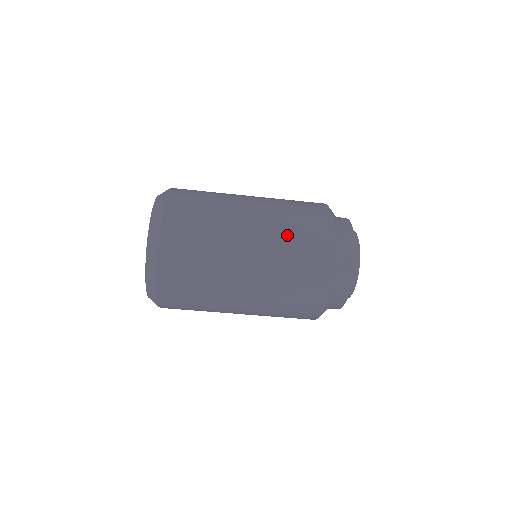
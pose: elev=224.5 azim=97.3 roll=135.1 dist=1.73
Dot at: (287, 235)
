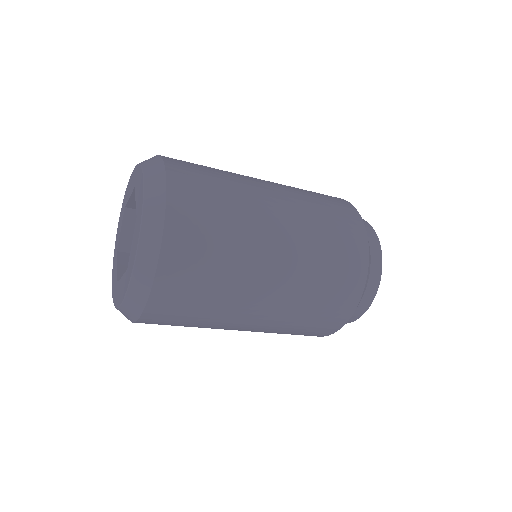
Dot at: (296, 322)
